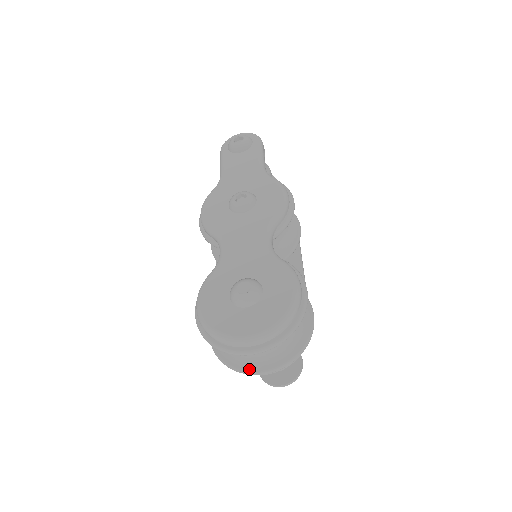
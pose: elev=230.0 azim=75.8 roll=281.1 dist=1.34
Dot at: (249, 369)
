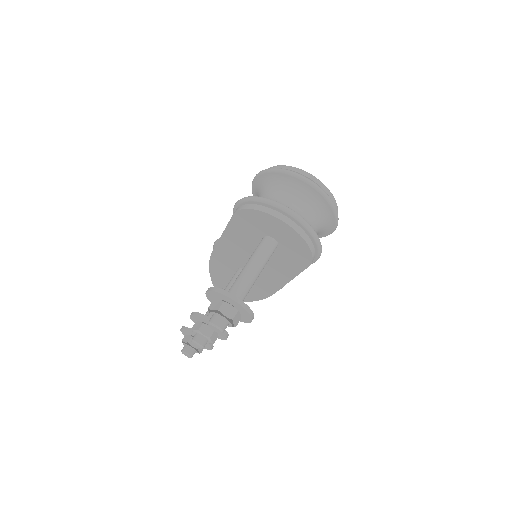
Dot at: (282, 205)
